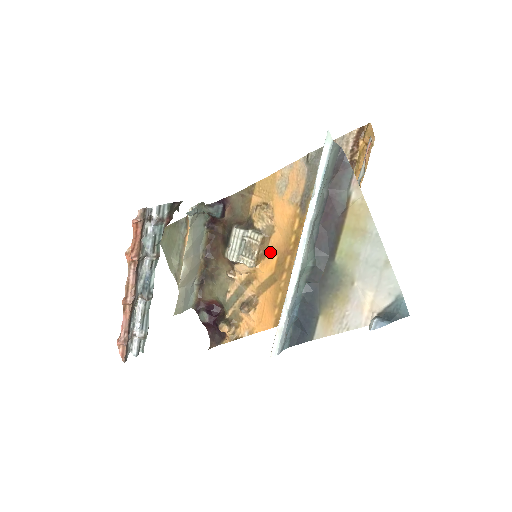
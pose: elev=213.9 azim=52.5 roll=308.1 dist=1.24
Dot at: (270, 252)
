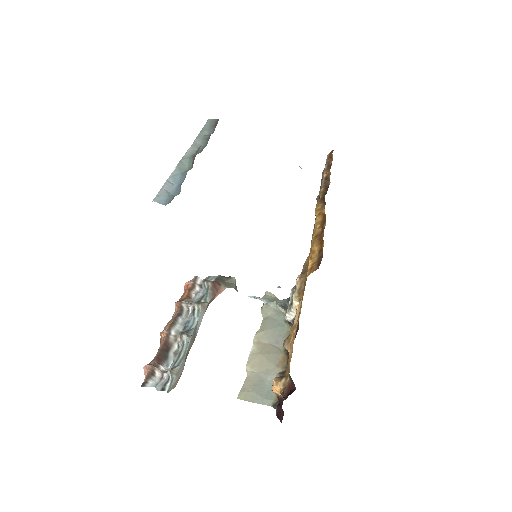
Dot at: occluded
